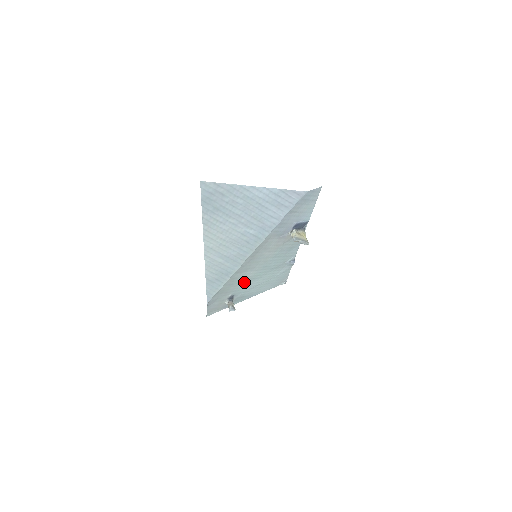
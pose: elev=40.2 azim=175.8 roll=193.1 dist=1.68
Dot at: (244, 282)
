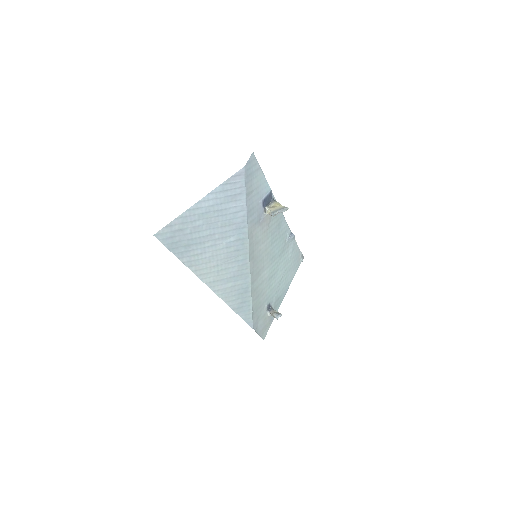
Dot at: (267, 286)
